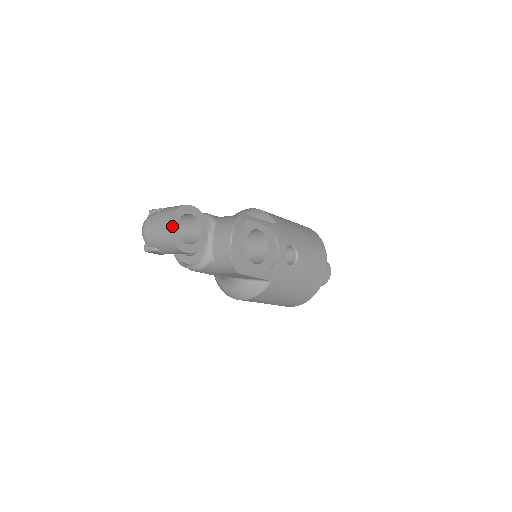
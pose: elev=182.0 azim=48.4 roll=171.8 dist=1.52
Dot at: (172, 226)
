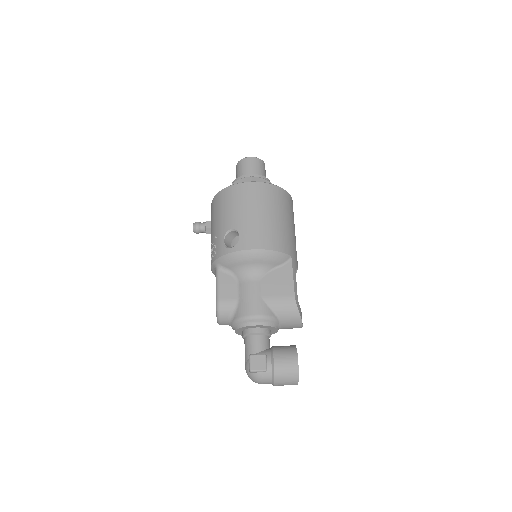
Dot at: occluded
